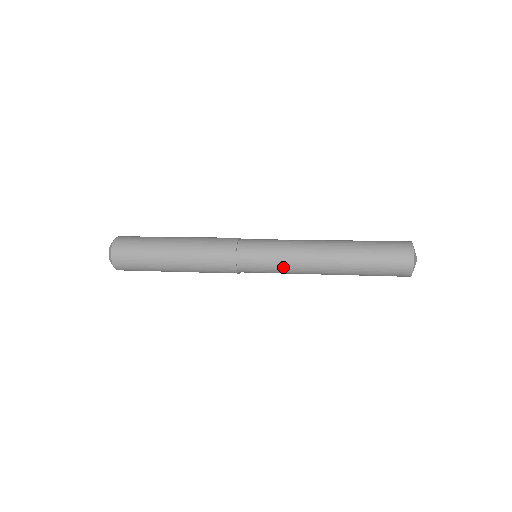
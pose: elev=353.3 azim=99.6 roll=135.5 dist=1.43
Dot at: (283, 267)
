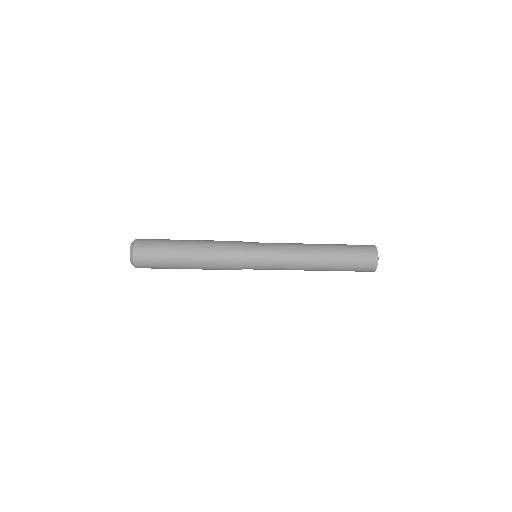
Dot at: (280, 247)
